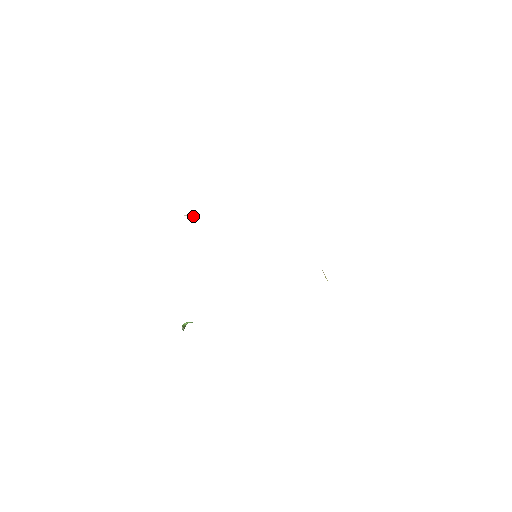
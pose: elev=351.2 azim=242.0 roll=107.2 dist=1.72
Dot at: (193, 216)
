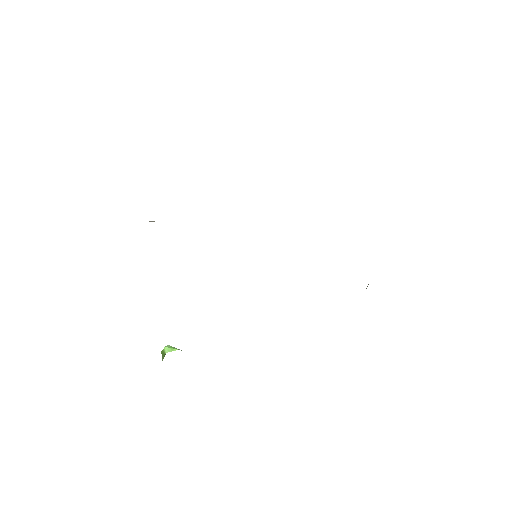
Dot at: occluded
